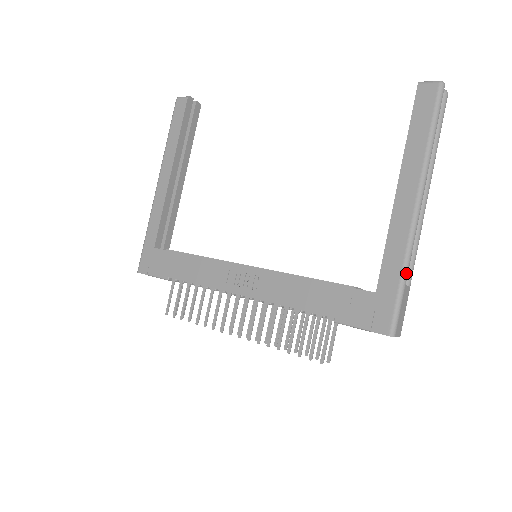
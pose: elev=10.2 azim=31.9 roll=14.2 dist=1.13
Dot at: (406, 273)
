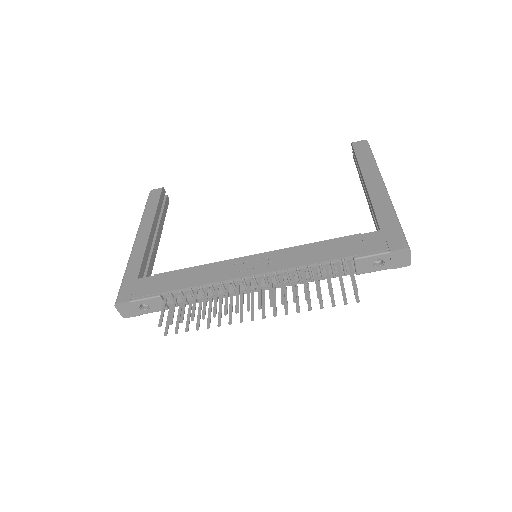
Dot at: occluded
